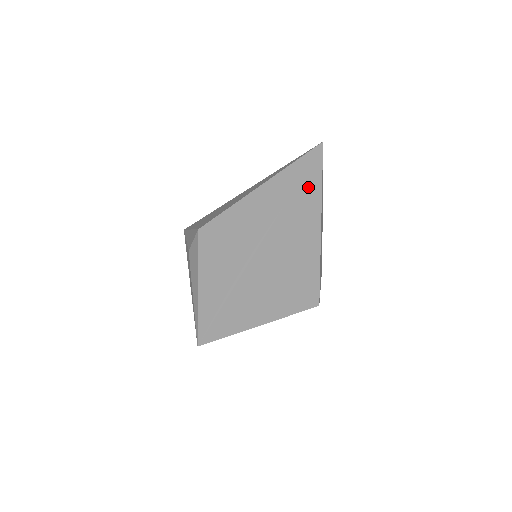
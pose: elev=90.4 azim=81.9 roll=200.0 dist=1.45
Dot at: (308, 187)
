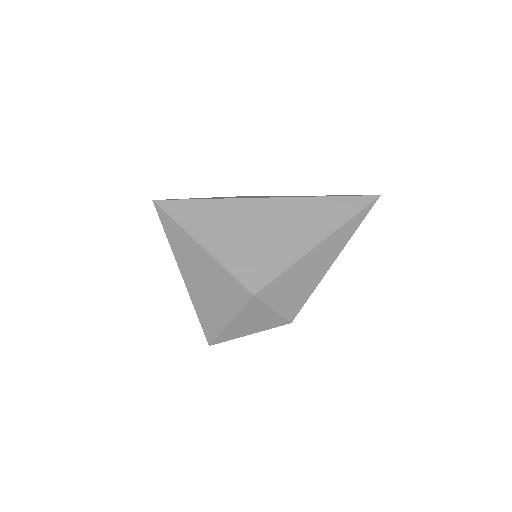
Dot at: (341, 207)
